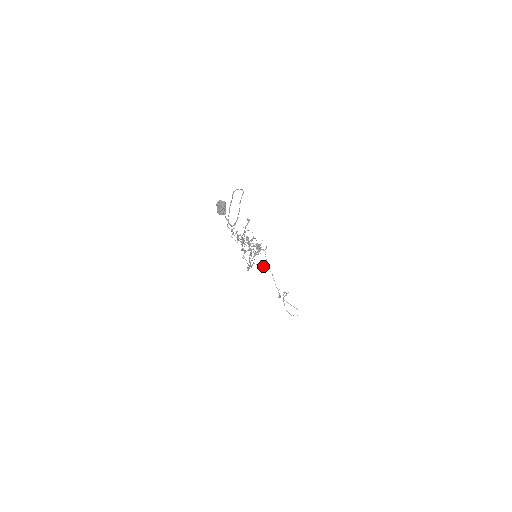
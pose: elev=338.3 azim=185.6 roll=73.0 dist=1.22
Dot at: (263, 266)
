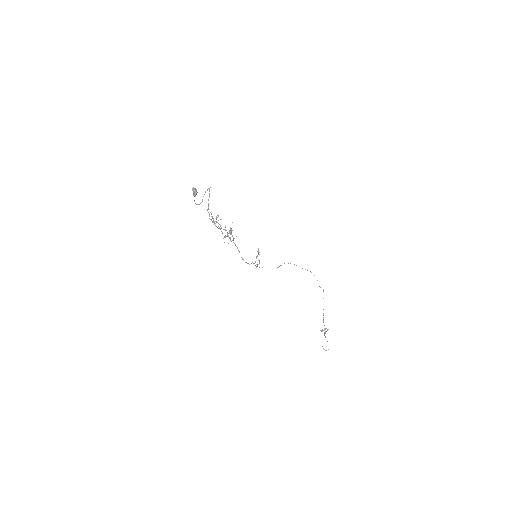
Dot at: (258, 264)
